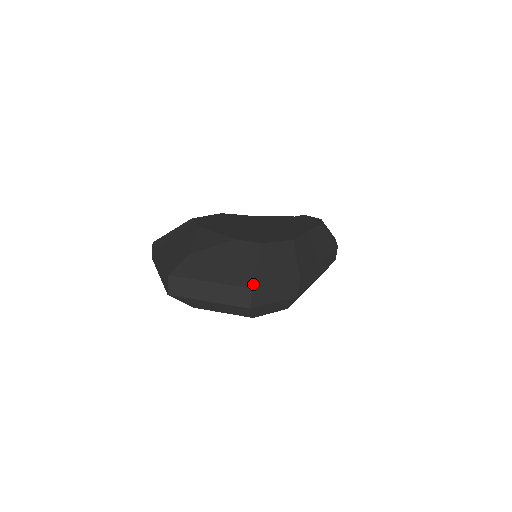
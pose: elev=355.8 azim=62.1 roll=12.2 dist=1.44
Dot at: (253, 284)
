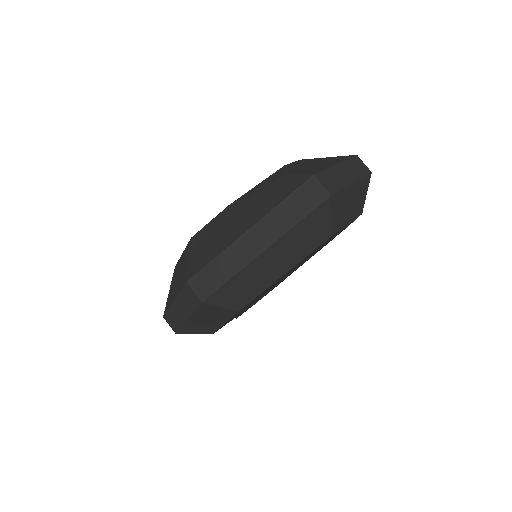
Dot at: (351, 155)
